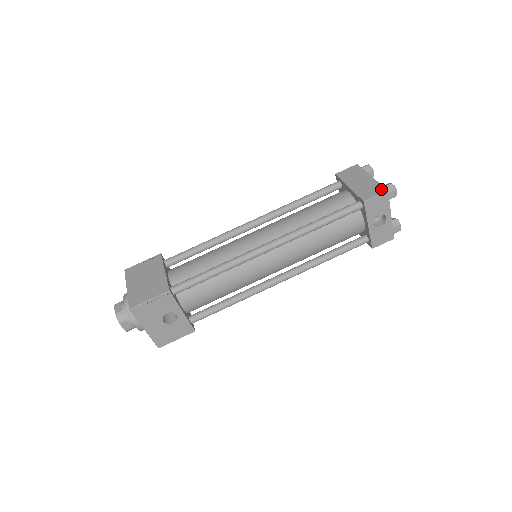
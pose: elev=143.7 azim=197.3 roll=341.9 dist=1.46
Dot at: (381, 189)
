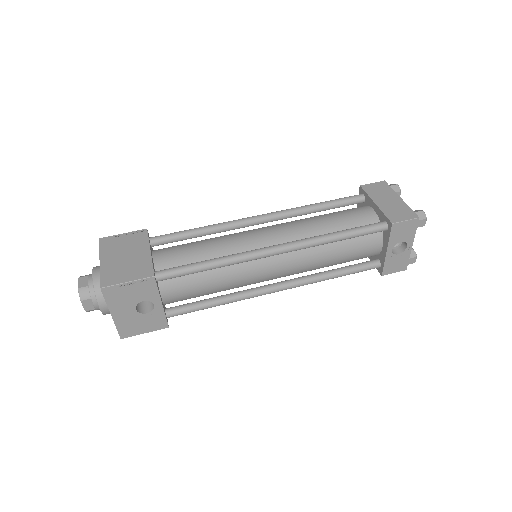
Dot at: (412, 214)
